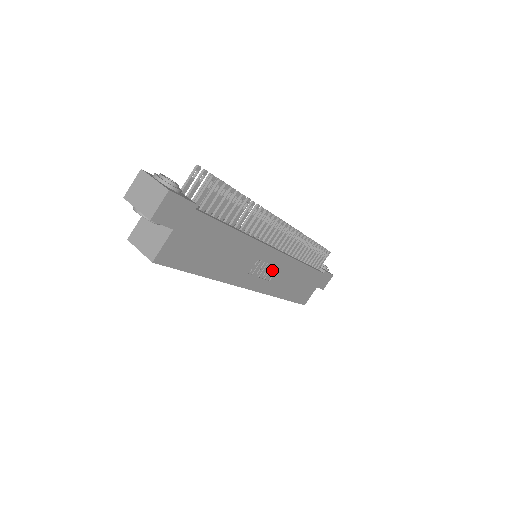
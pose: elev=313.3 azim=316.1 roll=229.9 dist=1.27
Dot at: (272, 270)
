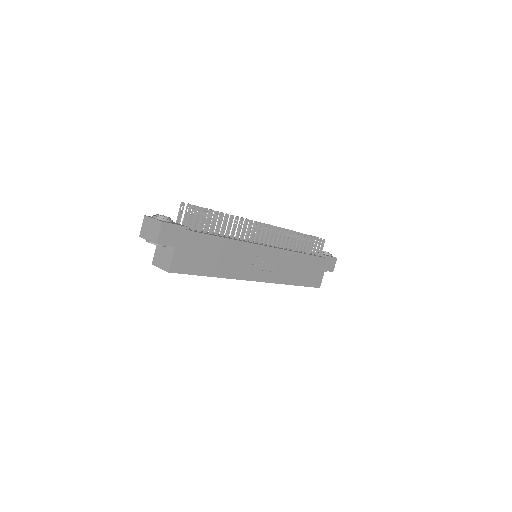
Dot at: (272, 263)
